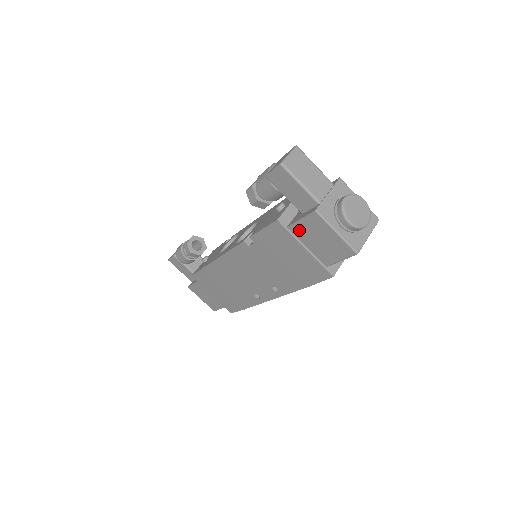
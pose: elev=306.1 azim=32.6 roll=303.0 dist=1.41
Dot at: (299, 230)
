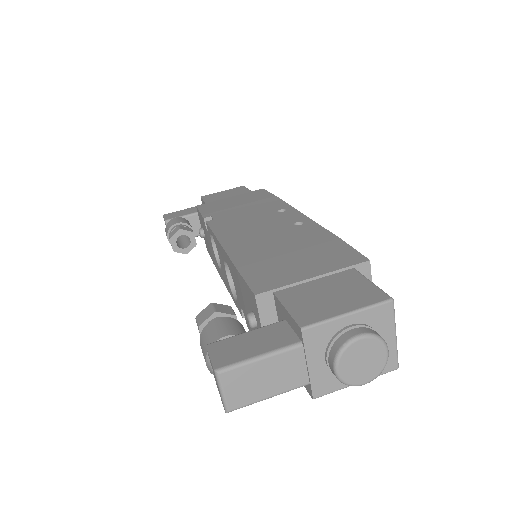
Dot at: occluded
